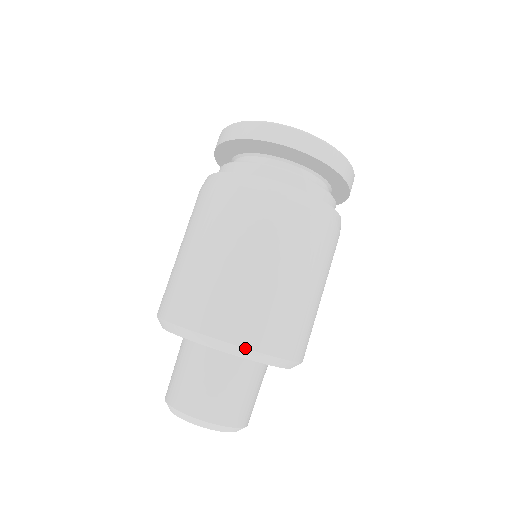
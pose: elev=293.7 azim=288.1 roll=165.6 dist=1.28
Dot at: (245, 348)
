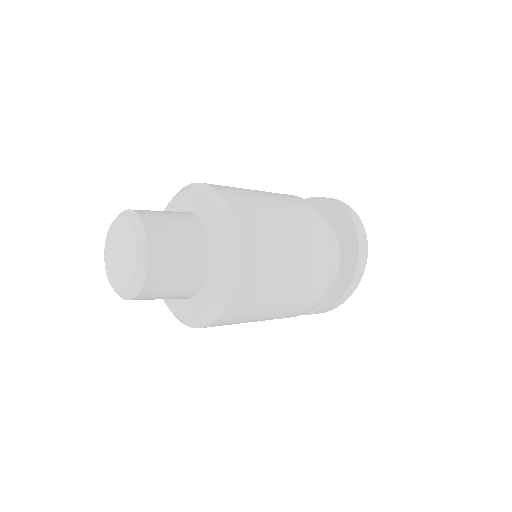
Dot at: (237, 240)
